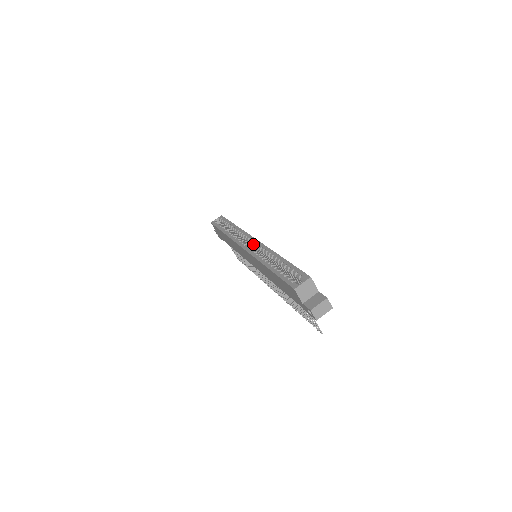
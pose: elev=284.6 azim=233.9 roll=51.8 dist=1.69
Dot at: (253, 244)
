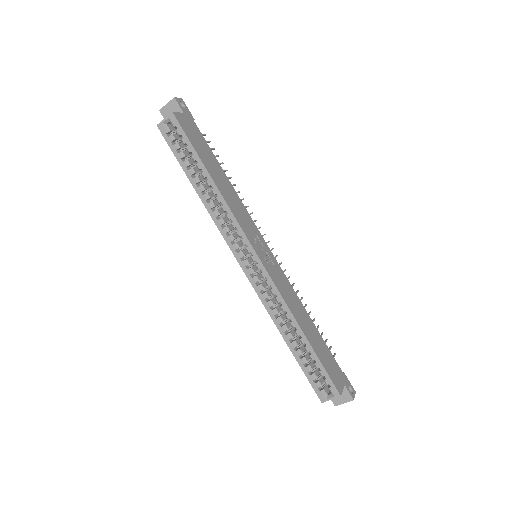
Dot at: (255, 265)
